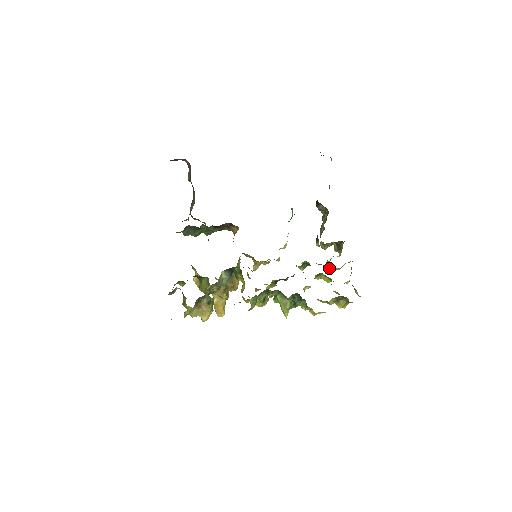
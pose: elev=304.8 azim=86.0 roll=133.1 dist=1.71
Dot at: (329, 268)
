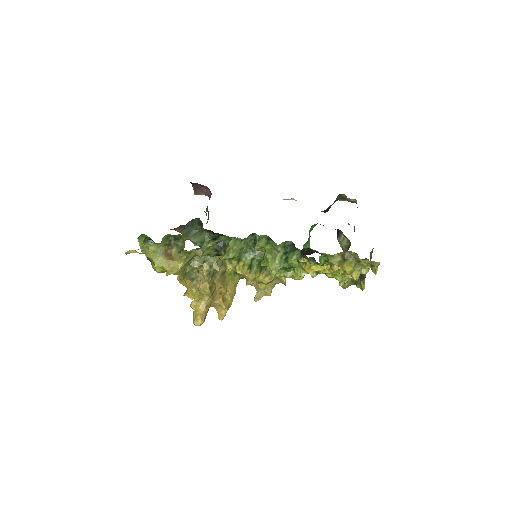
Dot at: occluded
